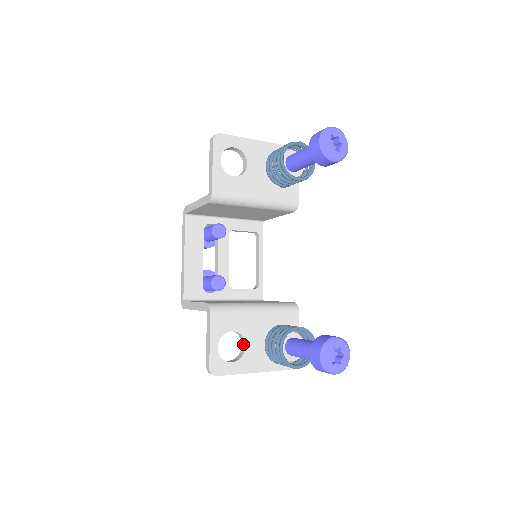
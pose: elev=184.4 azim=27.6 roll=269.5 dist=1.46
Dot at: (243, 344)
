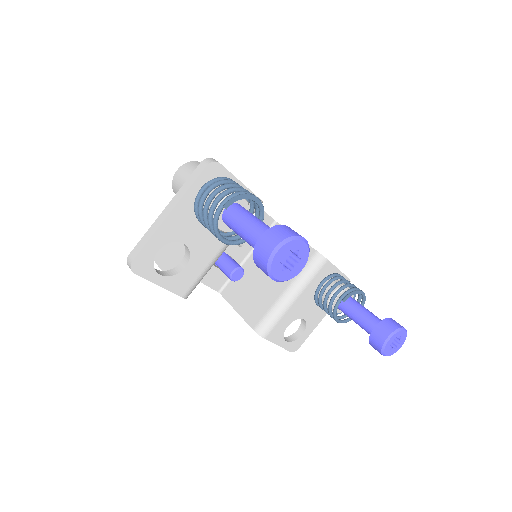
Dot at: occluded
